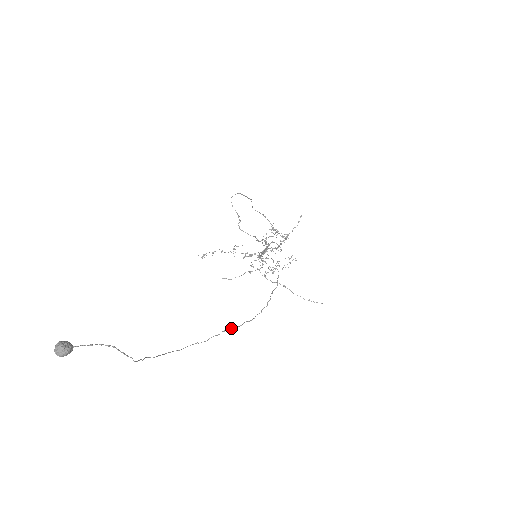
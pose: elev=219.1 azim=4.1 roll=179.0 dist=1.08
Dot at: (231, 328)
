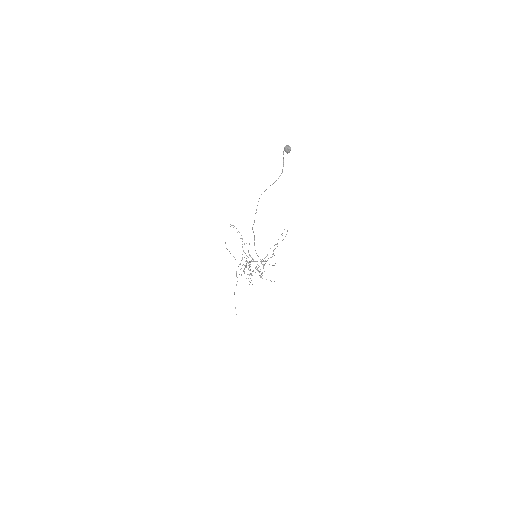
Dot at: occluded
